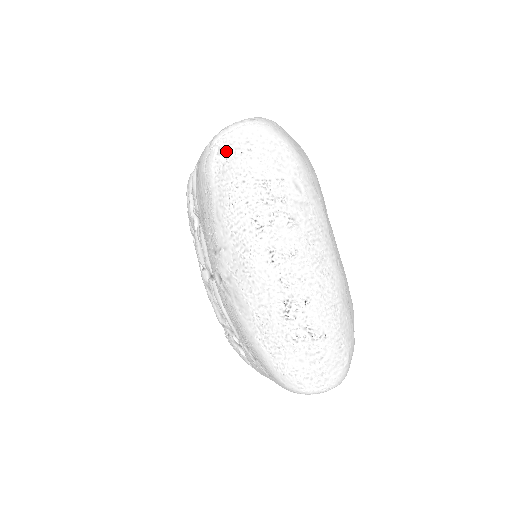
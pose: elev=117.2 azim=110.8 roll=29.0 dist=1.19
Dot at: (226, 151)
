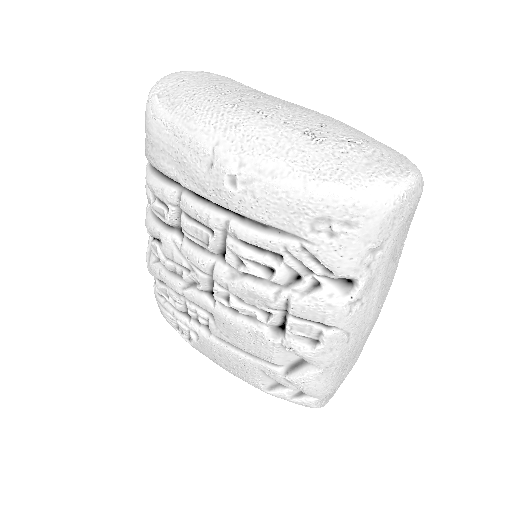
Dot at: (164, 92)
